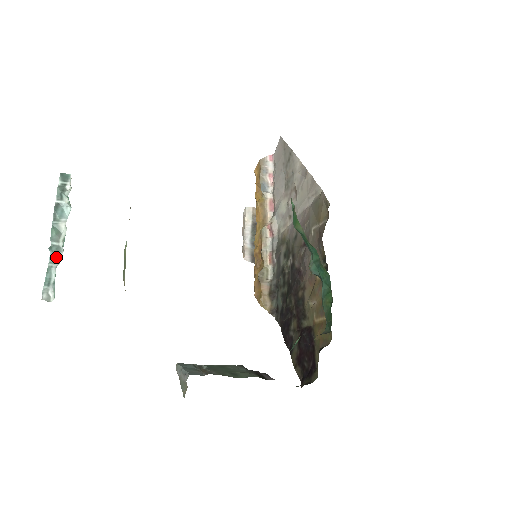
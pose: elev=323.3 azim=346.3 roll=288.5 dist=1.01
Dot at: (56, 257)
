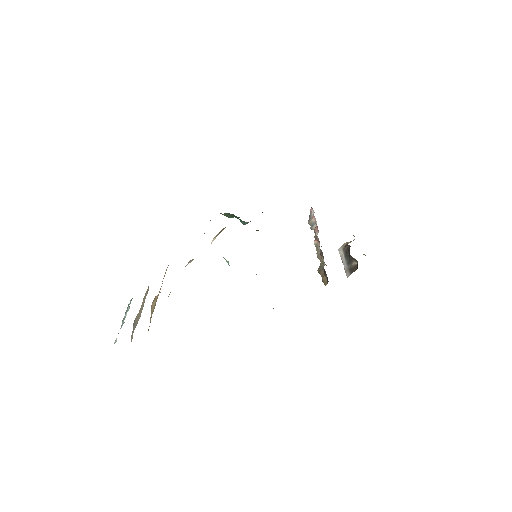
Dot at: occluded
